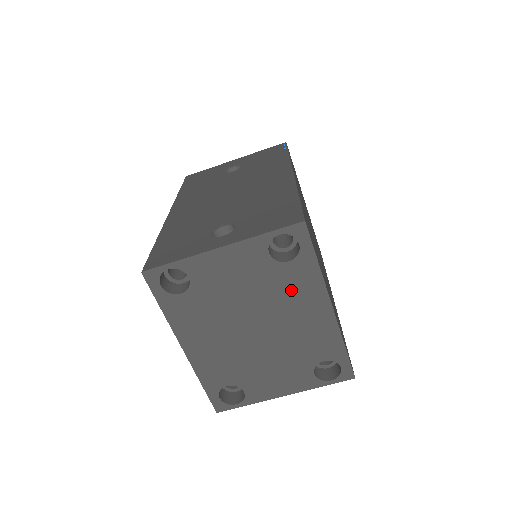
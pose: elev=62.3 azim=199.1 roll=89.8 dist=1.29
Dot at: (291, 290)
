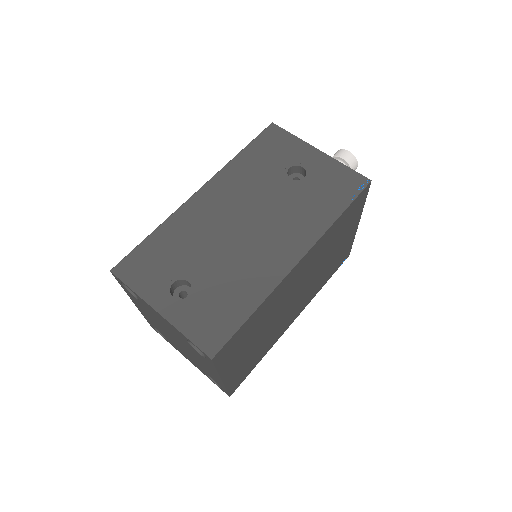
Dot at: (199, 357)
